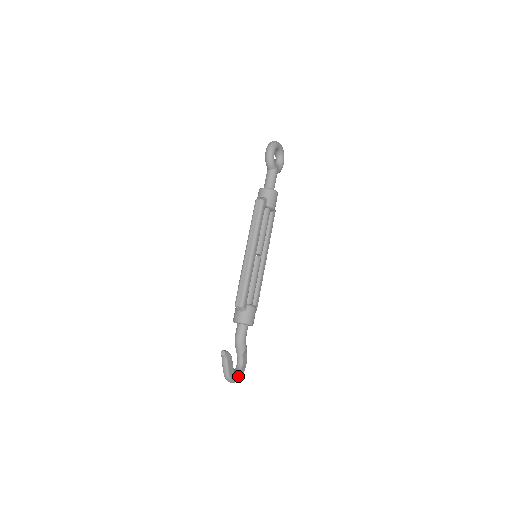
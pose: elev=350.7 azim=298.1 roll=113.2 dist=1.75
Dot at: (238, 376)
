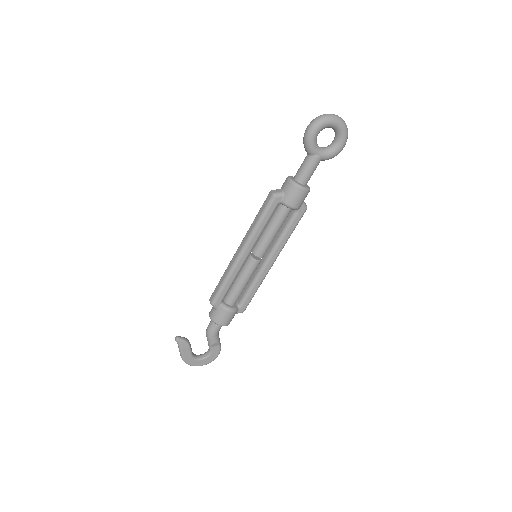
Dot at: (201, 362)
